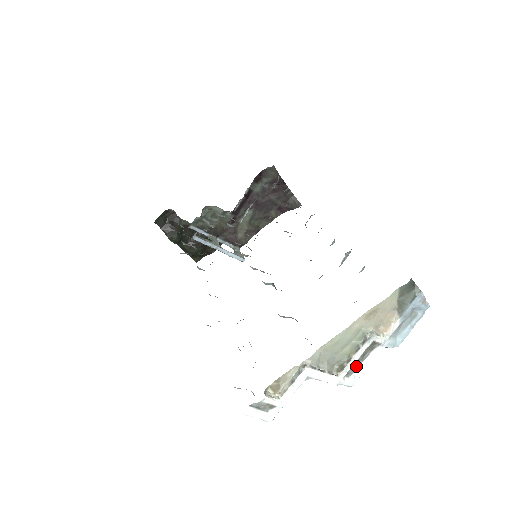
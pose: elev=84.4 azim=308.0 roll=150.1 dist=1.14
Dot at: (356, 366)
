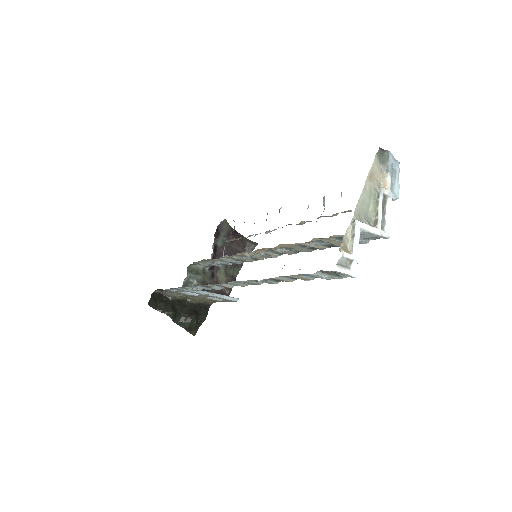
Dot at: (383, 220)
